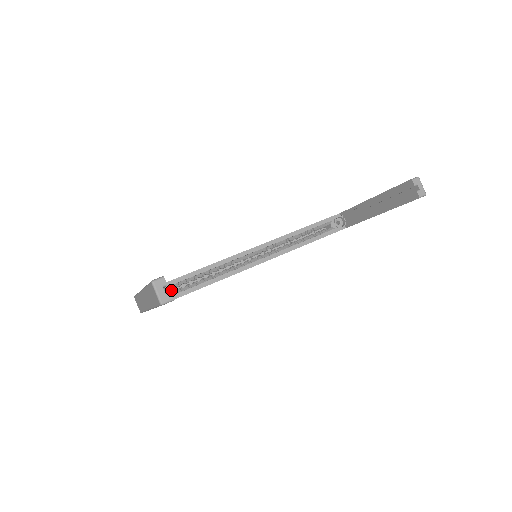
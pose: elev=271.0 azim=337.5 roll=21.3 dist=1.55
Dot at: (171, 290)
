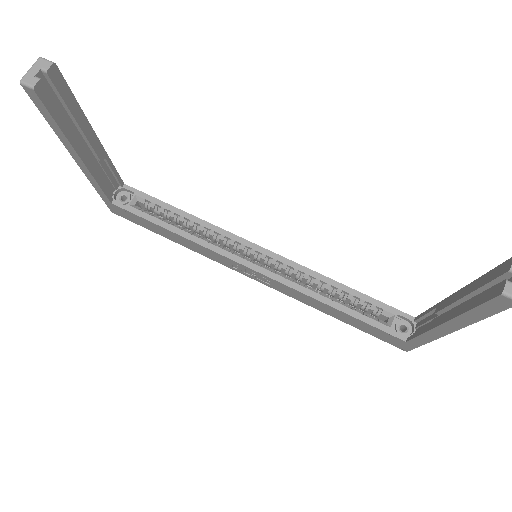
Dot at: occluded
